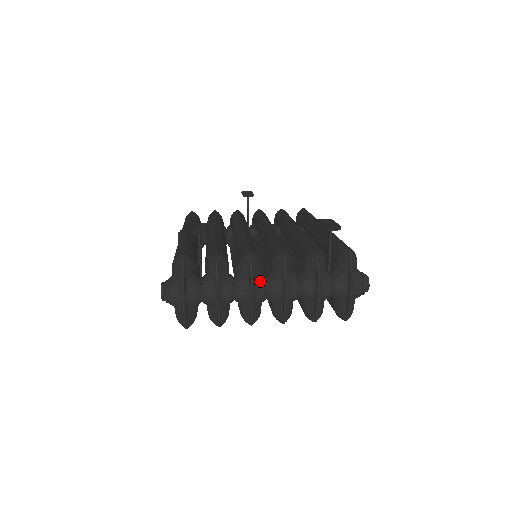
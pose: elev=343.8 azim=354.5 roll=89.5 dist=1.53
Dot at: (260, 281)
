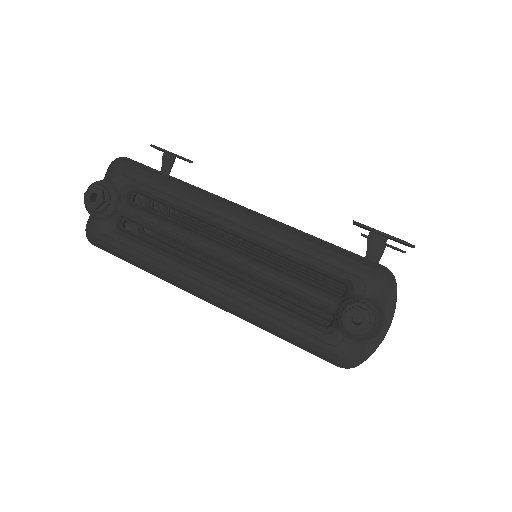
Dot at: occluded
